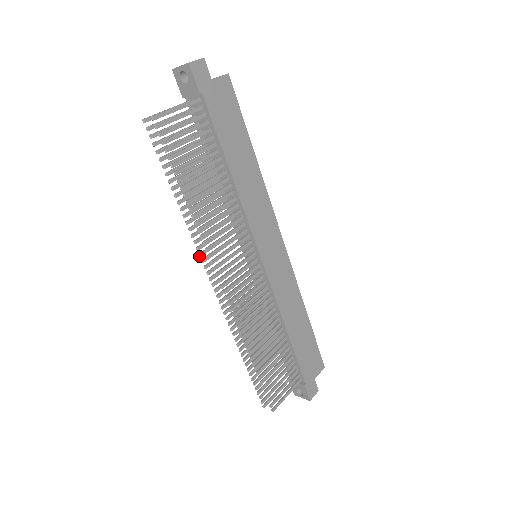
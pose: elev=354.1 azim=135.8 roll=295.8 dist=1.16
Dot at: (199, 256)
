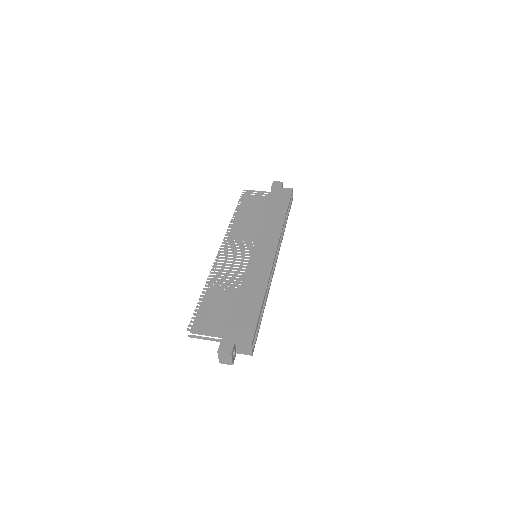
Dot at: occluded
